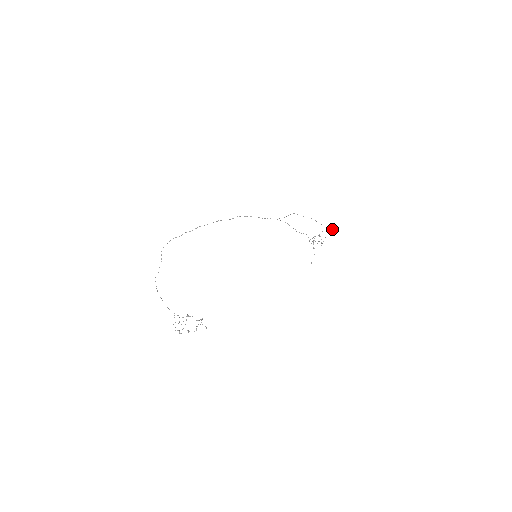
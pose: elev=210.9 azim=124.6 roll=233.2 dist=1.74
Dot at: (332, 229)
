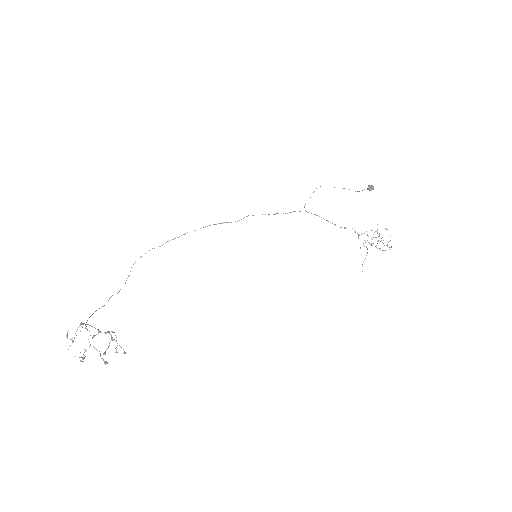
Dot at: (370, 188)
